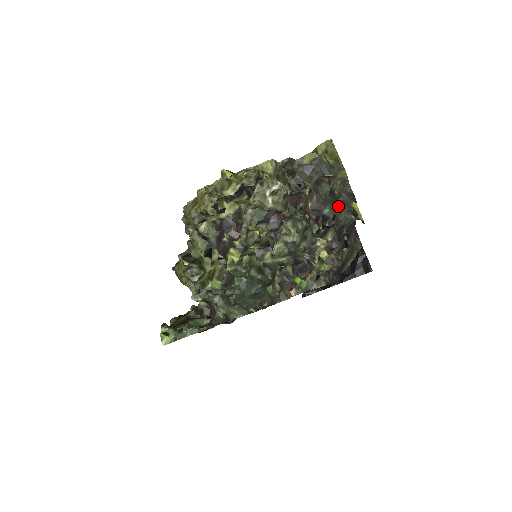
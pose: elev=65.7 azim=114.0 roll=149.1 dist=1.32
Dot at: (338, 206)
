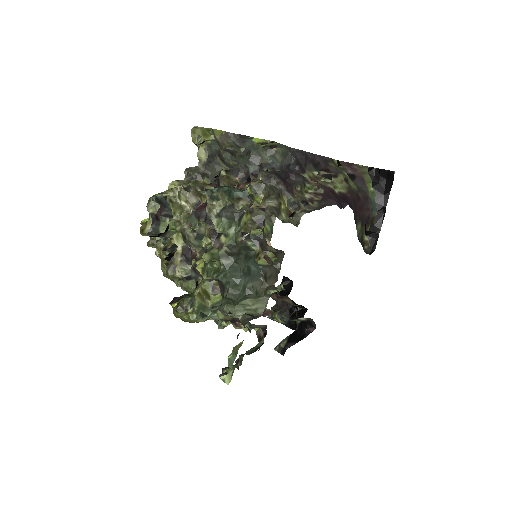
Dot at: (253, 156)
